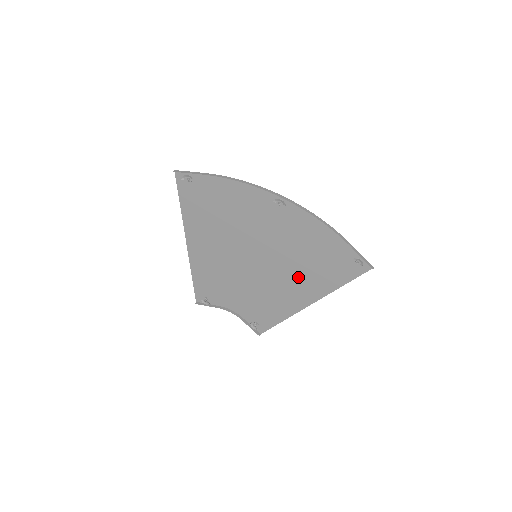
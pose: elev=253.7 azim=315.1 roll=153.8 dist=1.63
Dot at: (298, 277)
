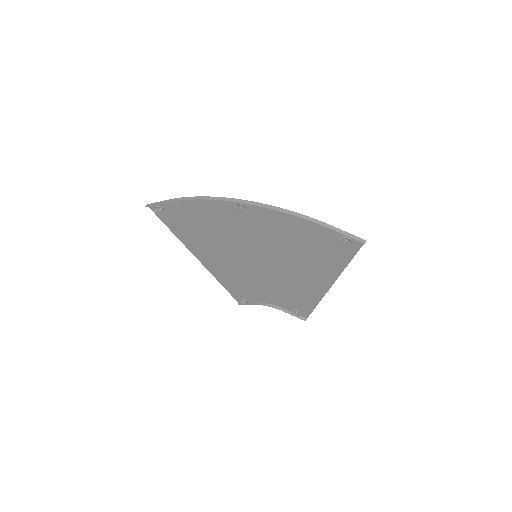
Dot at: (303, 265)
